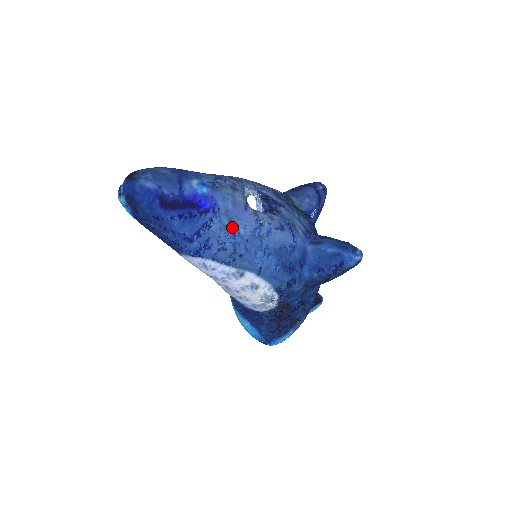
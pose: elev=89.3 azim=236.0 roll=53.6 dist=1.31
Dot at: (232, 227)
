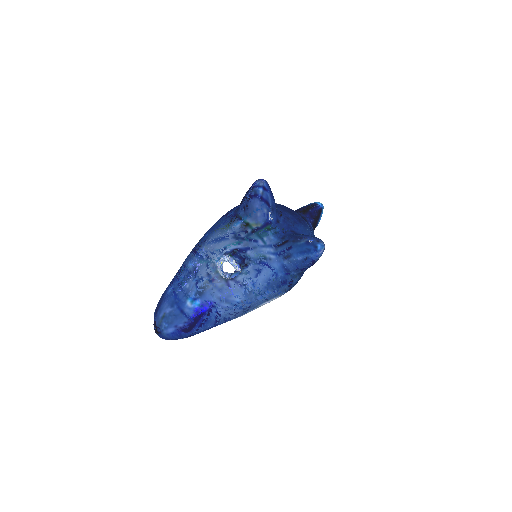
Dot at: (231, 304)
